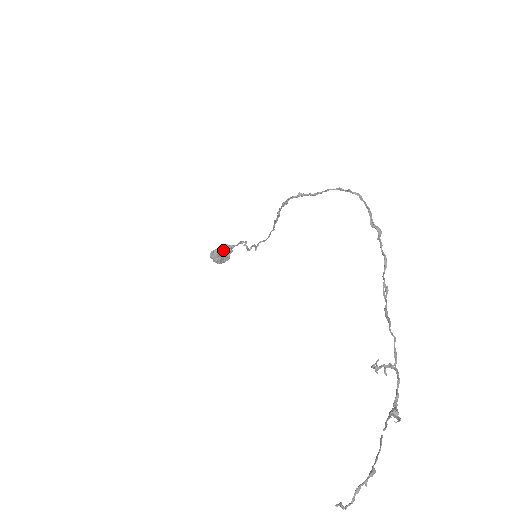
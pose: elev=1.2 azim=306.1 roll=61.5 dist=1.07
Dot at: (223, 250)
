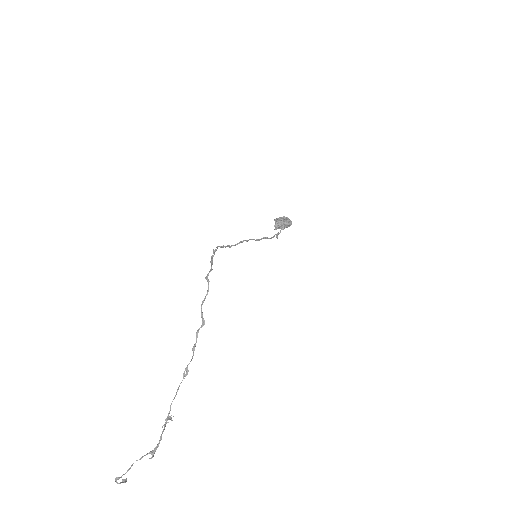
Dot at: occluded
